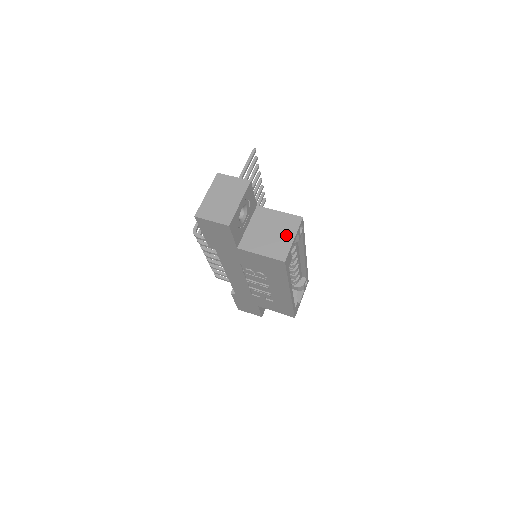
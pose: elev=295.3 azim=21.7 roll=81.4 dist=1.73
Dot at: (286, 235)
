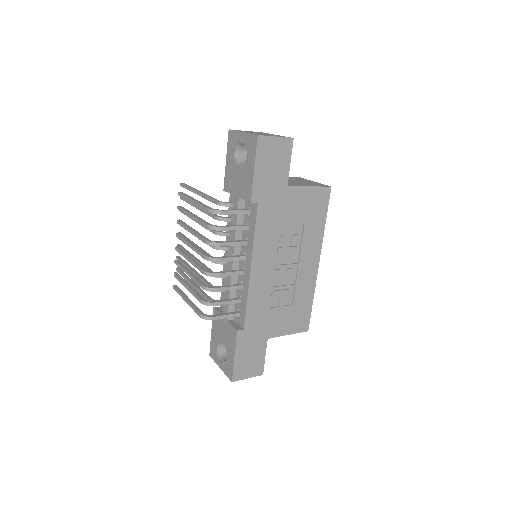
Dot at: (306, 181)
